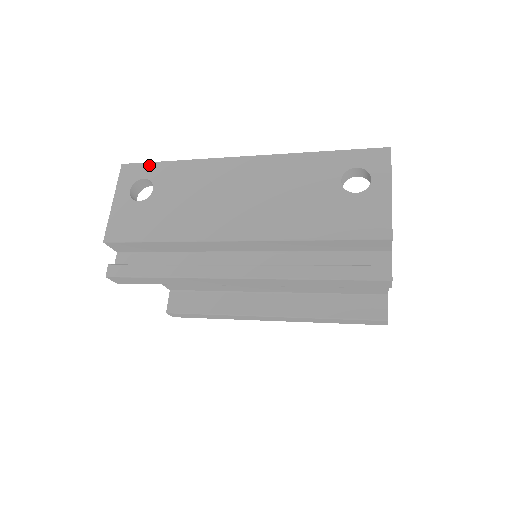
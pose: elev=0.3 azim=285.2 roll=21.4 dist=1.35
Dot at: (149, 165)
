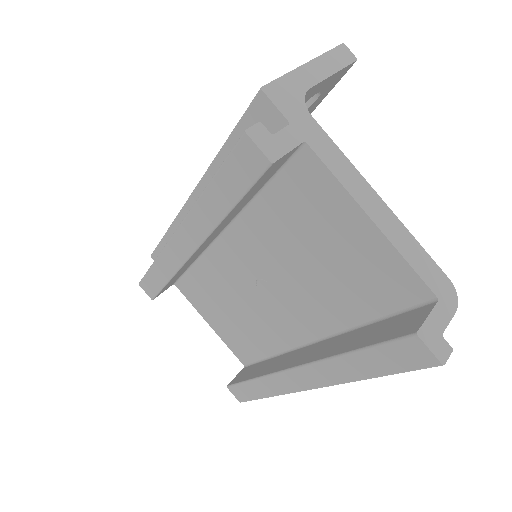
Dot at: occluded
